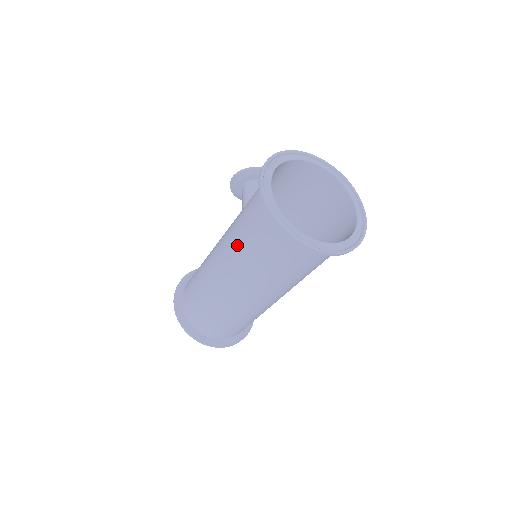
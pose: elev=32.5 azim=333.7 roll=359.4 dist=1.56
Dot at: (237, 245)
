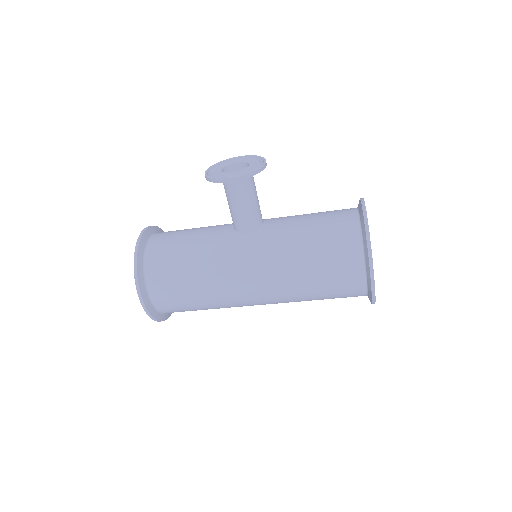
Dot at: (301, 295)
